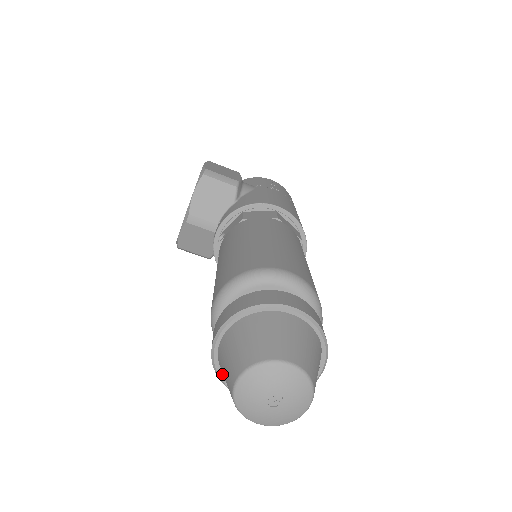
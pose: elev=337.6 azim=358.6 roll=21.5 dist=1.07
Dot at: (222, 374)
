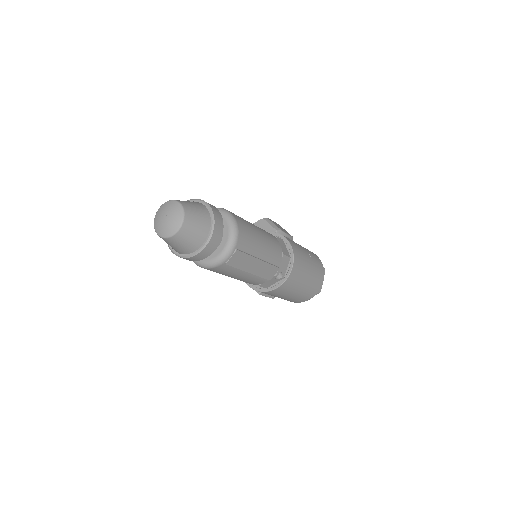
Dot at: occluded
